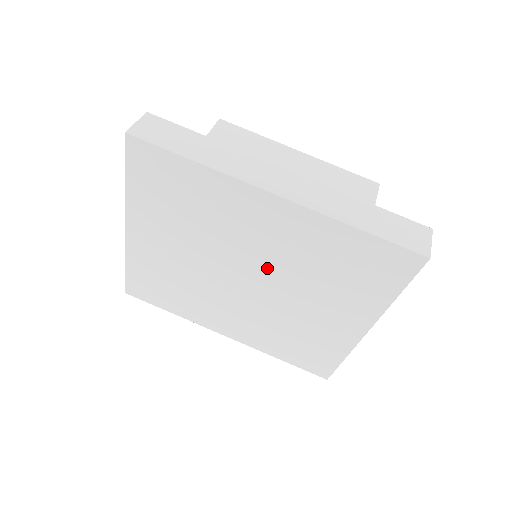
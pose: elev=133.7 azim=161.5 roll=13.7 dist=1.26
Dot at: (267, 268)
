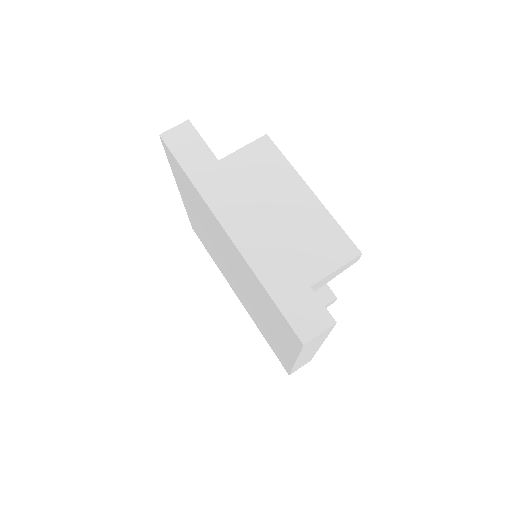
Dot at: (238, 273)
